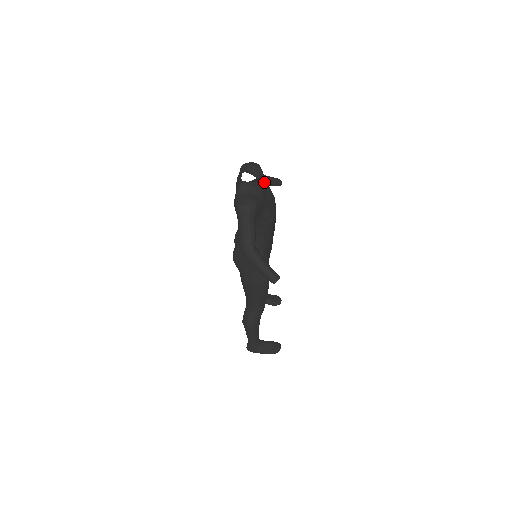
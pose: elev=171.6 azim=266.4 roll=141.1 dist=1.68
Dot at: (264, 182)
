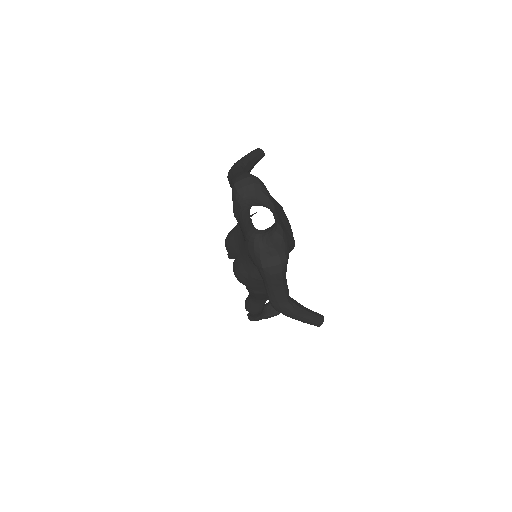
Dot at: (274, 205)
